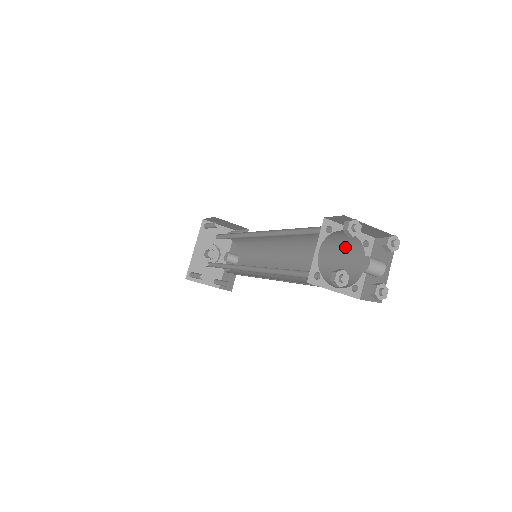
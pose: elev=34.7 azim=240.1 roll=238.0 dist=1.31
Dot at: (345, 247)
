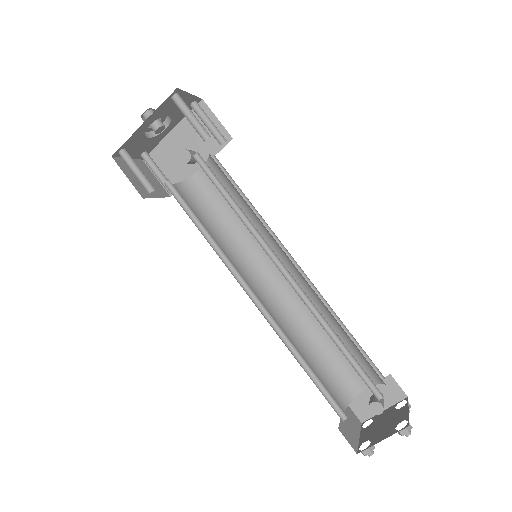
Dot at: (364, 362)
